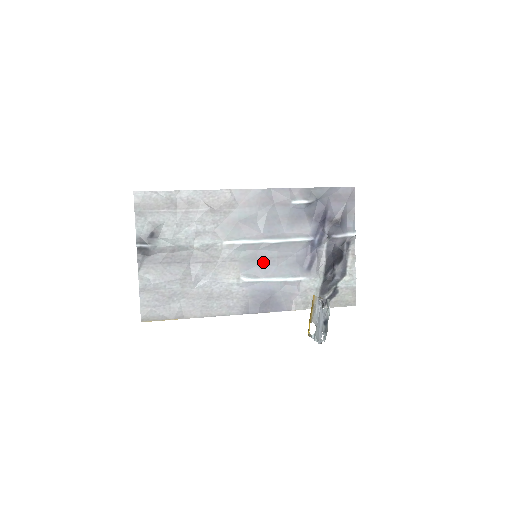
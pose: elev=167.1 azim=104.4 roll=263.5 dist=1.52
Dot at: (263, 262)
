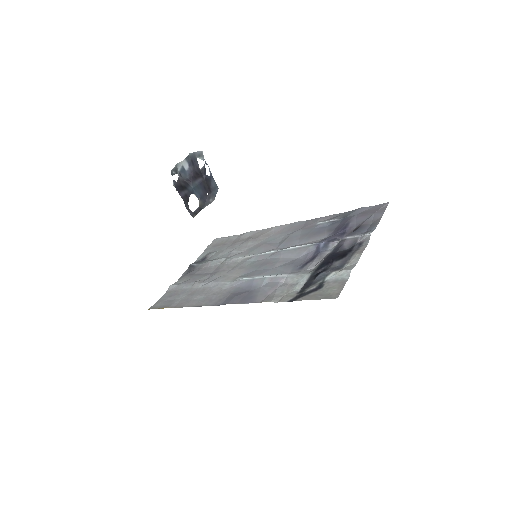
Dot at: (264, 267)
